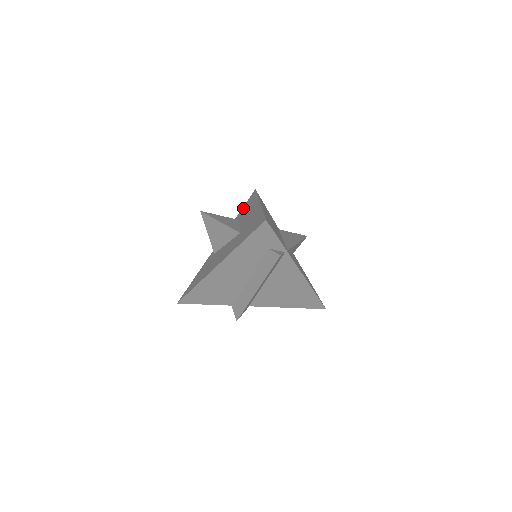
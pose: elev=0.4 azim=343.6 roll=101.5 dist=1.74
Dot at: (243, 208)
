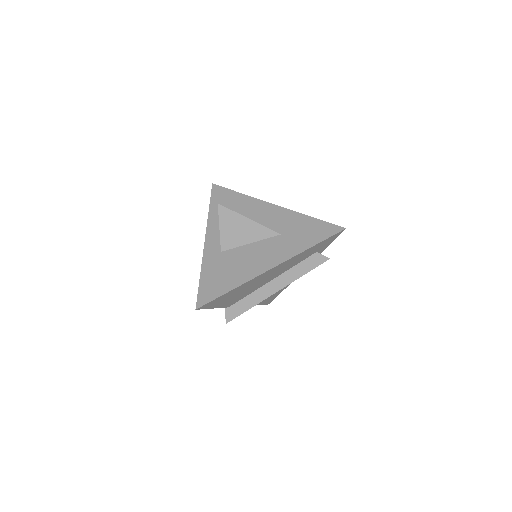
Dot at: (217, 203)
